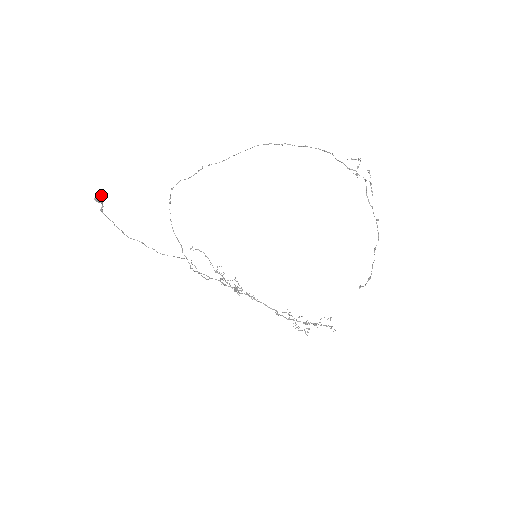
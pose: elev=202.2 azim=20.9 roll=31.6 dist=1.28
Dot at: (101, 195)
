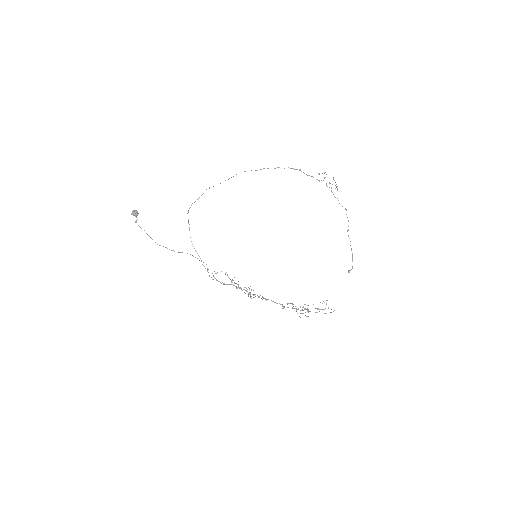
Dot at: (135, 210)
